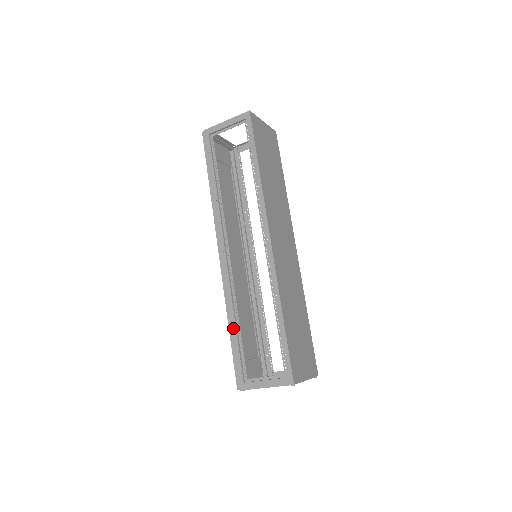
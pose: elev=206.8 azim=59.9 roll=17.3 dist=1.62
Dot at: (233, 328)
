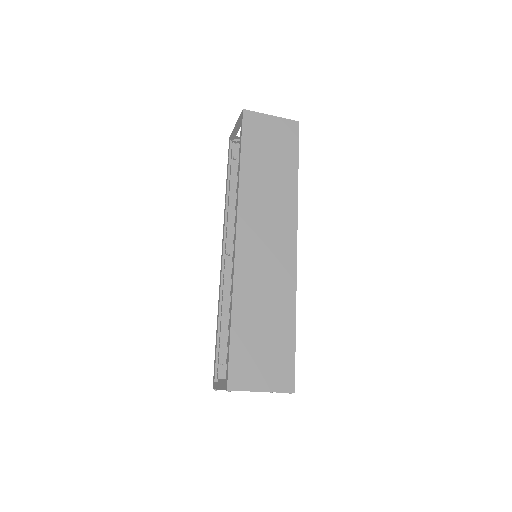
Dot at: (217, 327)
